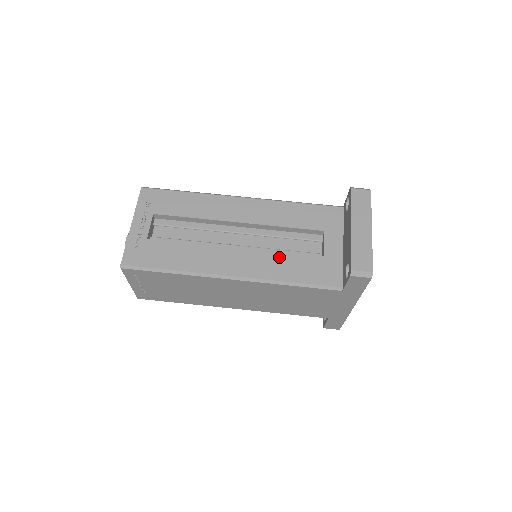
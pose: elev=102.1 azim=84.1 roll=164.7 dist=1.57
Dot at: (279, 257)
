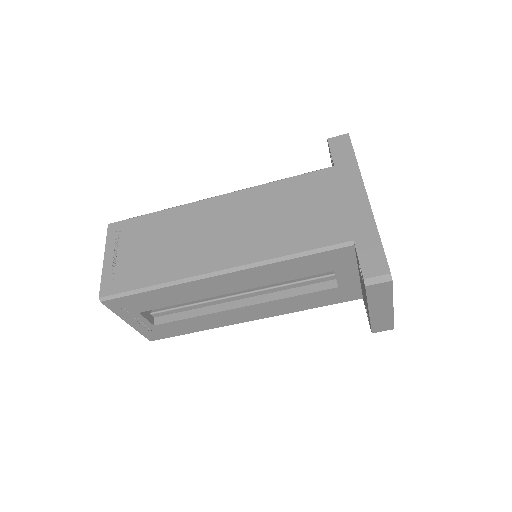
Dot at: (291, 300)
